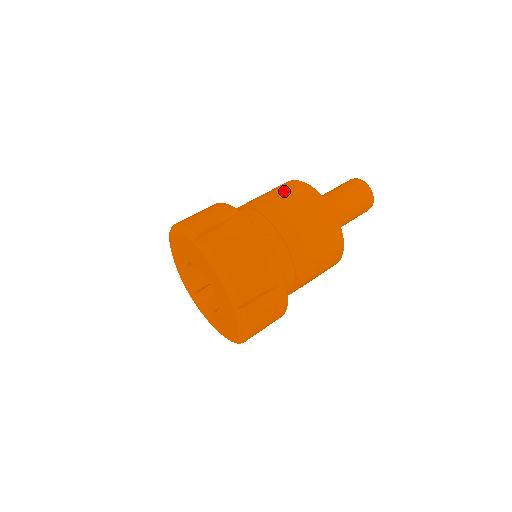
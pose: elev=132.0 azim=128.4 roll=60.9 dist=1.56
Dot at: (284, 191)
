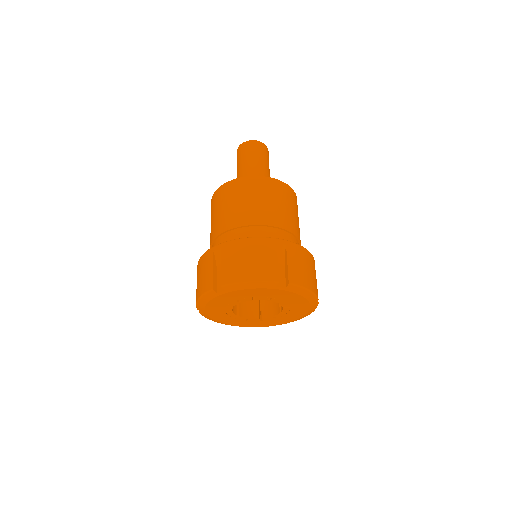
Dot at: (216, 207)
